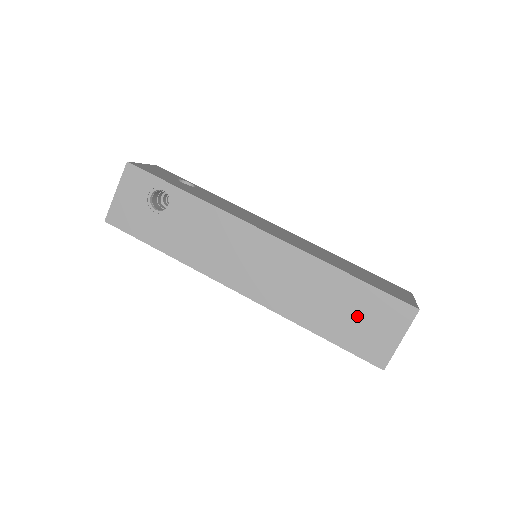
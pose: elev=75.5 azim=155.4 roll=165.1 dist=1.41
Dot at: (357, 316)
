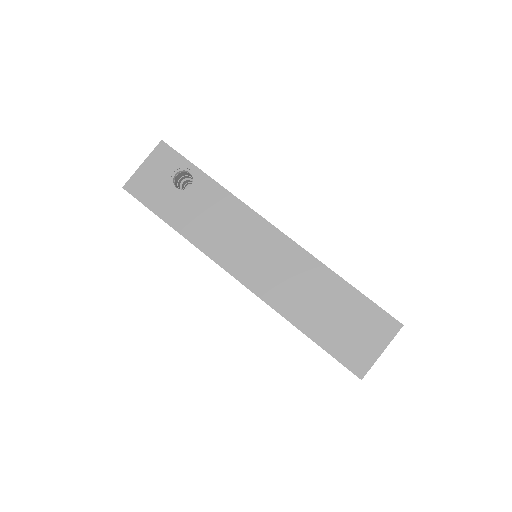
Dot at: (345, 322)
